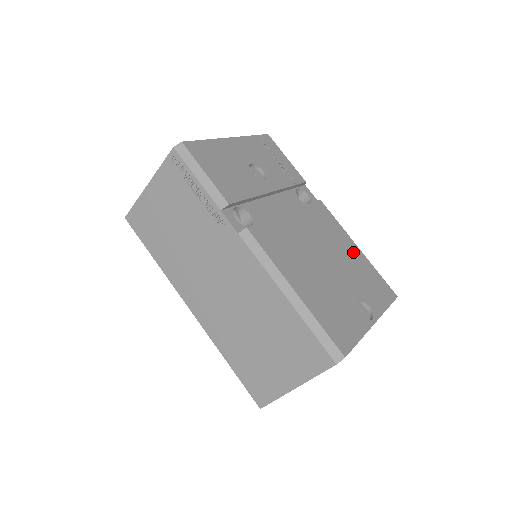
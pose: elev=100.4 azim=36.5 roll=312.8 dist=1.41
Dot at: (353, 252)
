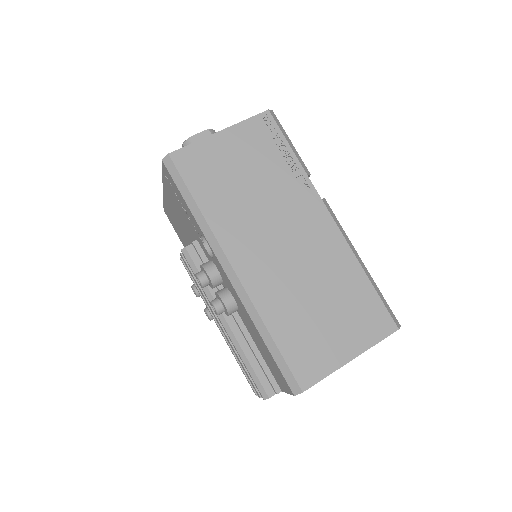
Dot at: occluded
